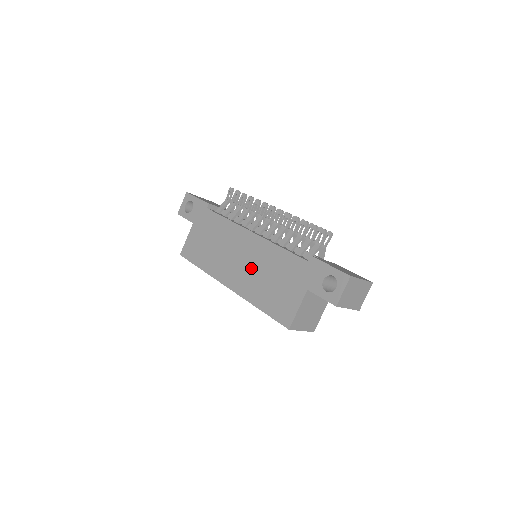
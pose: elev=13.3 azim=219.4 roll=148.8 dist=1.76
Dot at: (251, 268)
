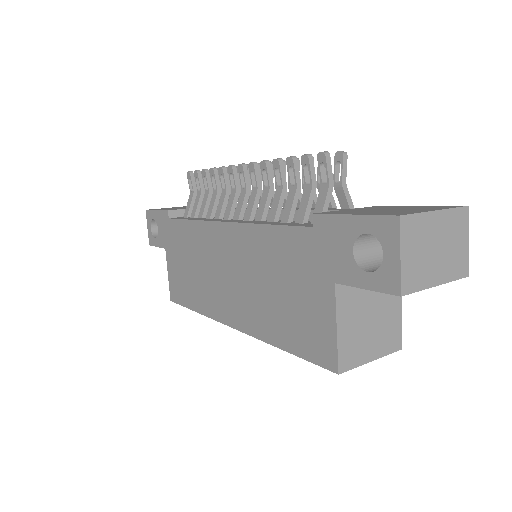
Dot at: (244, 282)
